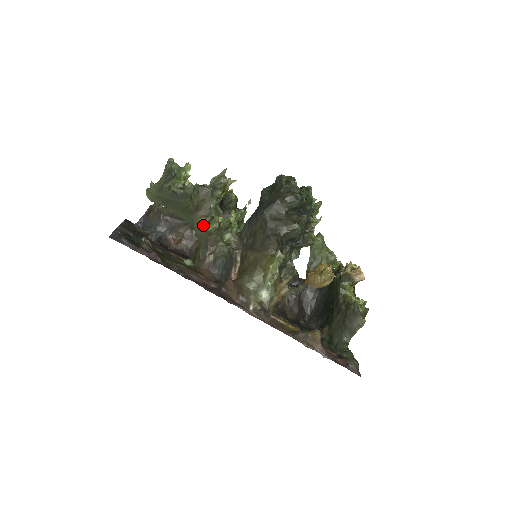
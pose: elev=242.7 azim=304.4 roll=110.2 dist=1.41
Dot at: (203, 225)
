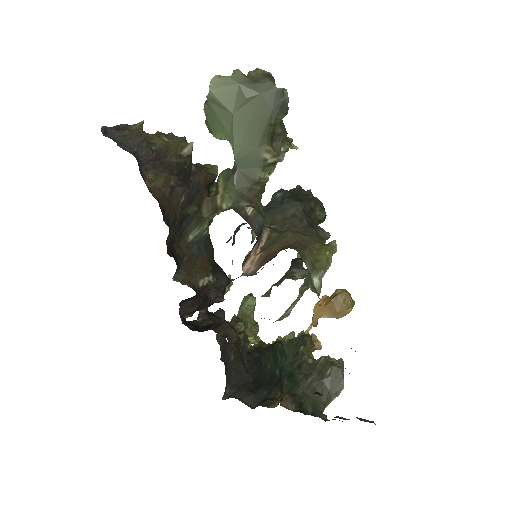
Dot at: (259, 165)
